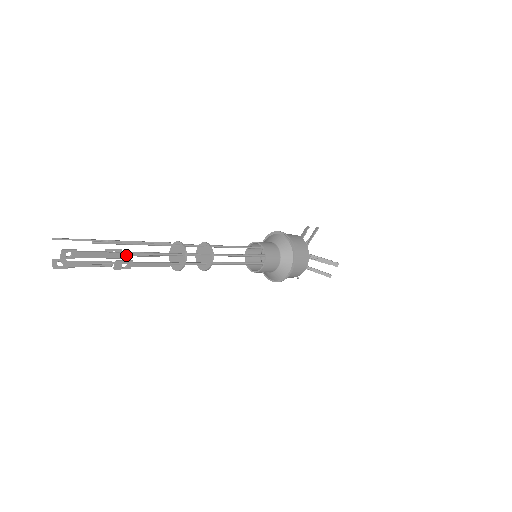
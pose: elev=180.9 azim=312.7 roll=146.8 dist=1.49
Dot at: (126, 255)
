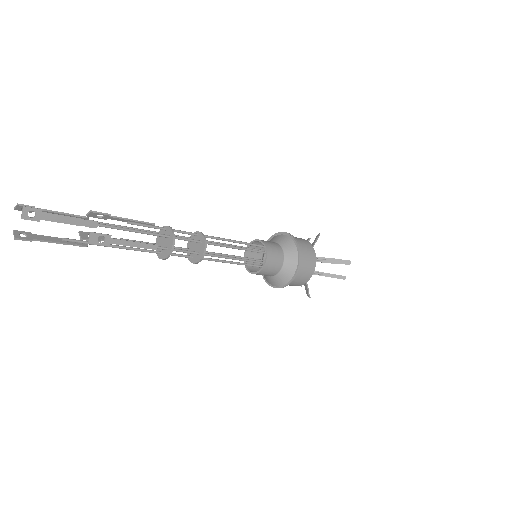
Dot at: occluded
